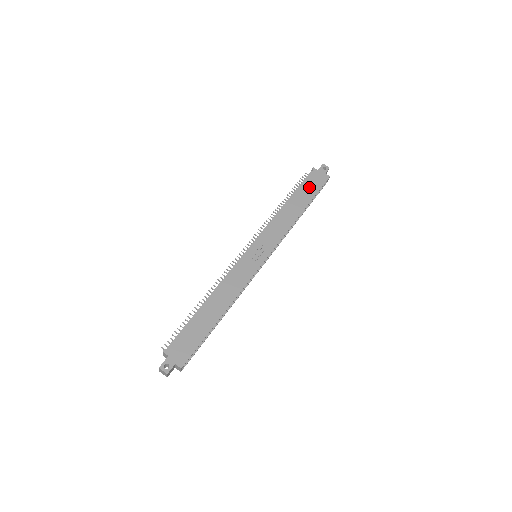
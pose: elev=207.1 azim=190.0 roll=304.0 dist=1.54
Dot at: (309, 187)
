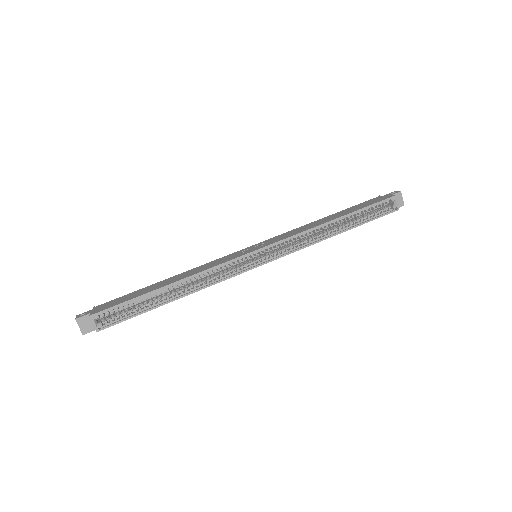
Dot at: (361, 206)
